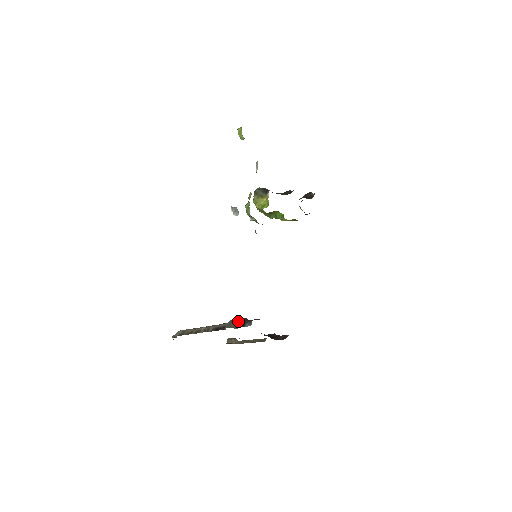
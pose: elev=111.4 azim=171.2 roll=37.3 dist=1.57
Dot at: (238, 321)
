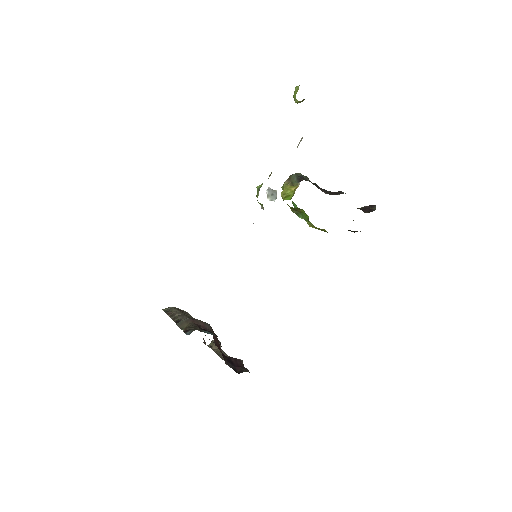
Dot at: (192, 323)
